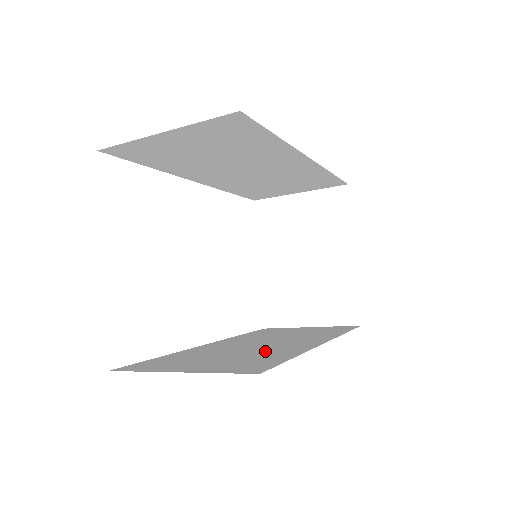
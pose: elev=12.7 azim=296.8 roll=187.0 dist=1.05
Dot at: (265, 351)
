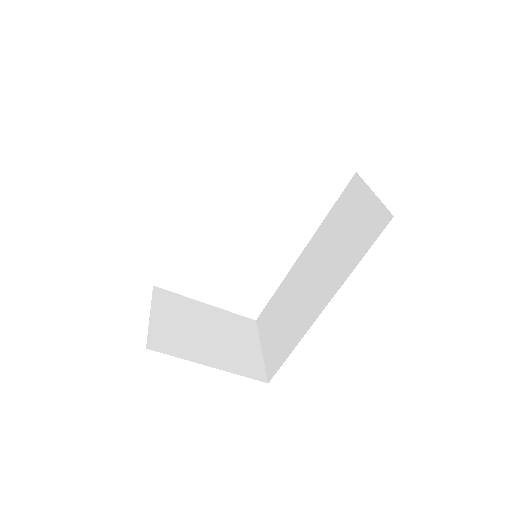
Dot at: (296, 318)
